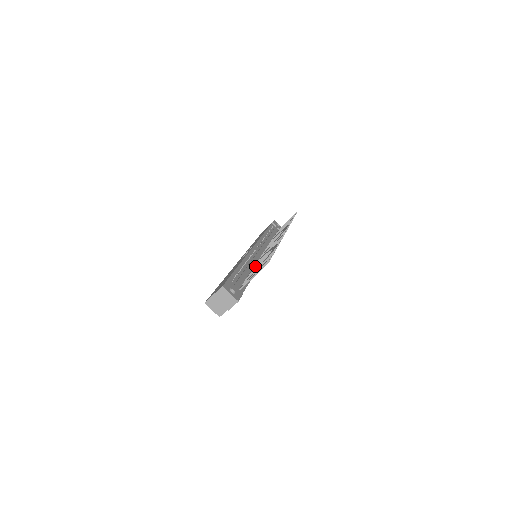
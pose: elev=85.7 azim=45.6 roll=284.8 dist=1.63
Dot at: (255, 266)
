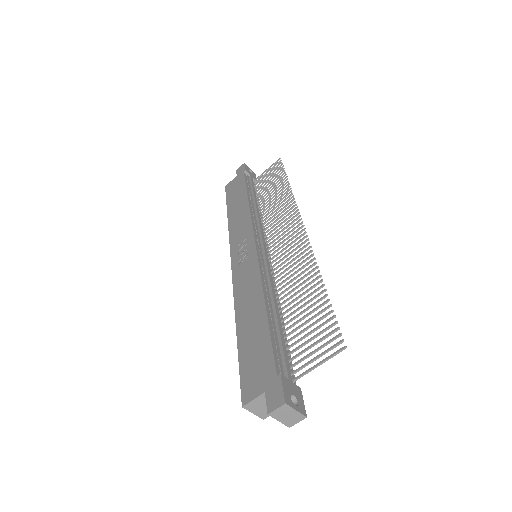
Dot at: (282, 303)
